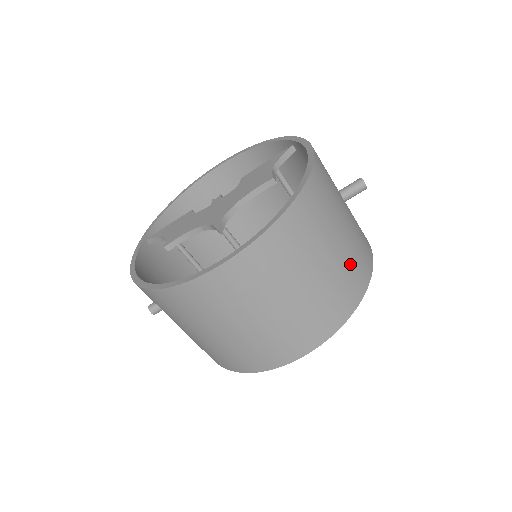
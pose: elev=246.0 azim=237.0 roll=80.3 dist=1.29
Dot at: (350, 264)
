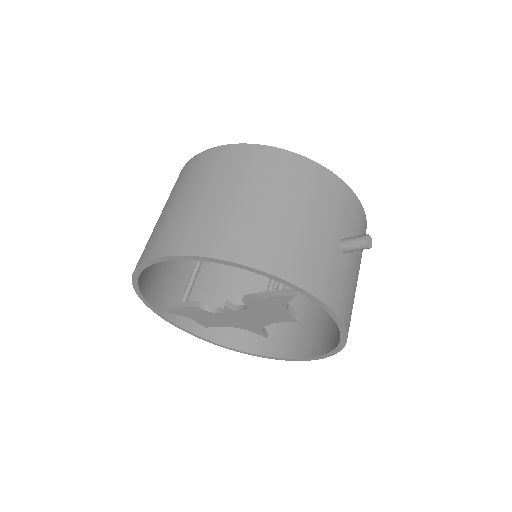
Dot at: occluded
